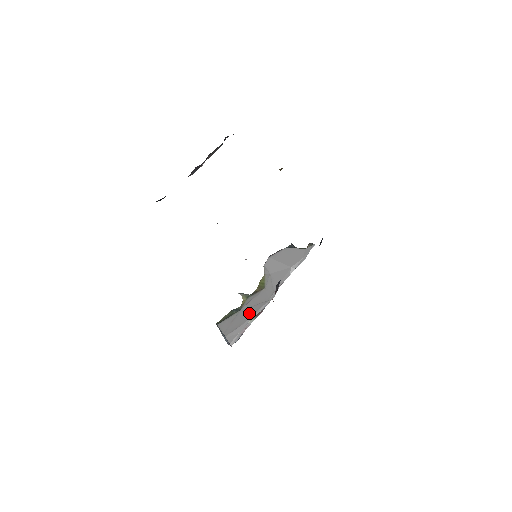
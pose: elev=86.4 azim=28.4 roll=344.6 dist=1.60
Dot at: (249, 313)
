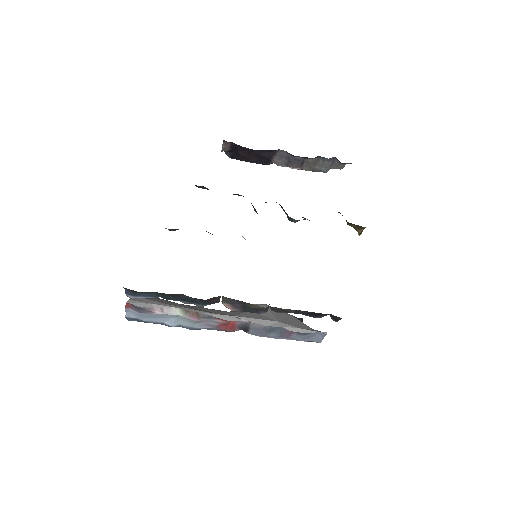
Dot at: (184, 306)
